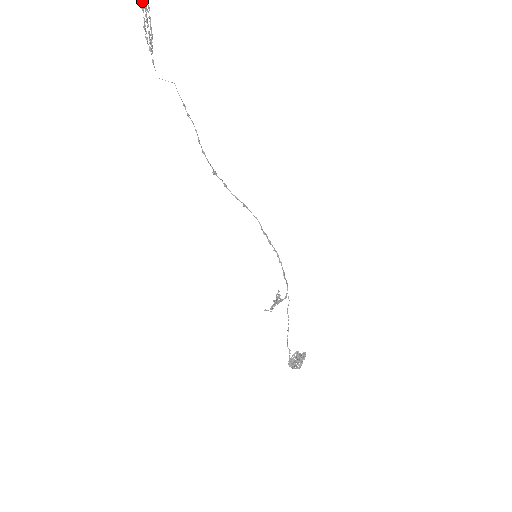
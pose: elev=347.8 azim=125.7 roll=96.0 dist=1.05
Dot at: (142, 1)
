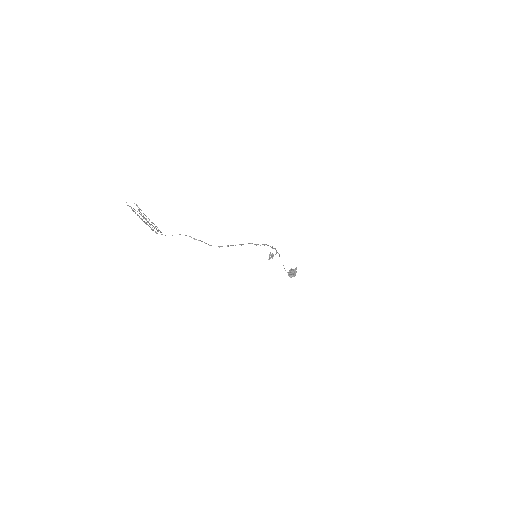
Dot at: (146, 223)
